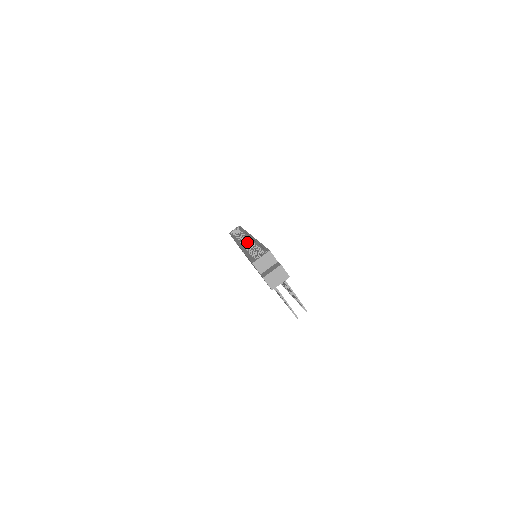
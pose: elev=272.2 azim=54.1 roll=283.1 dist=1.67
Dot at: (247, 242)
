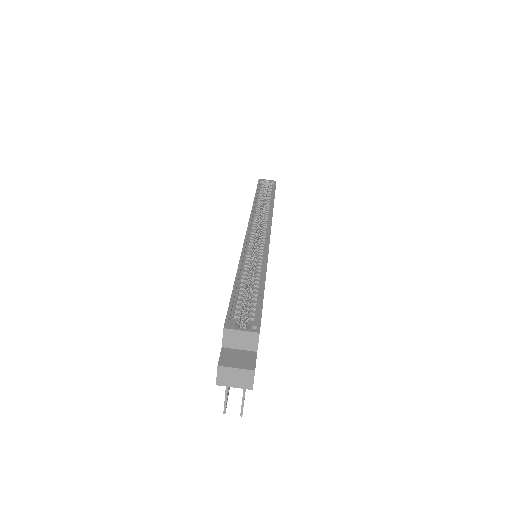
Dot at: (260, 233)
